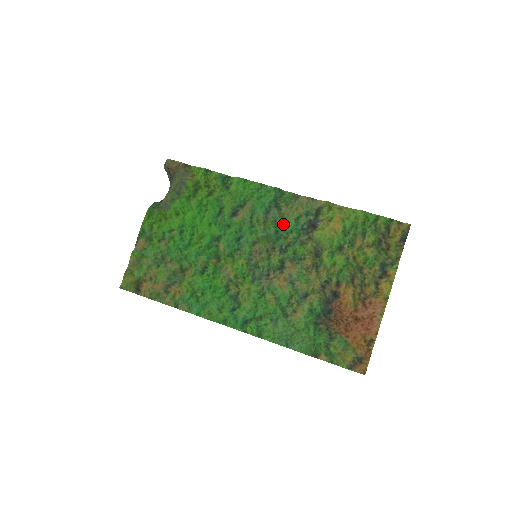
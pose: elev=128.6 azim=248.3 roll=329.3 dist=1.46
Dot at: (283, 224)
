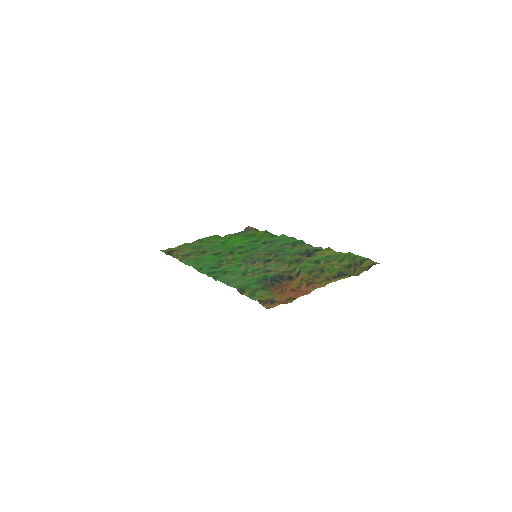
Dot at: (289, 250)
